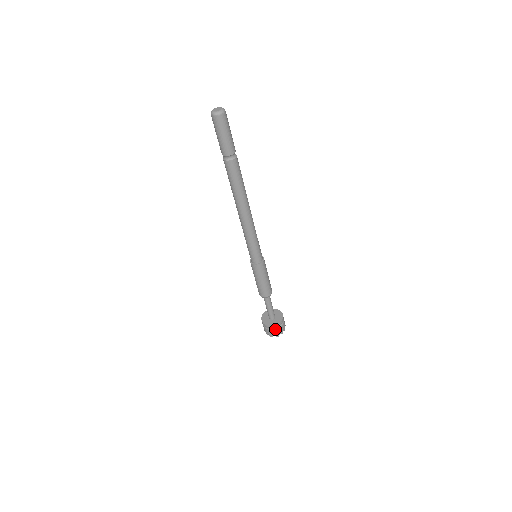
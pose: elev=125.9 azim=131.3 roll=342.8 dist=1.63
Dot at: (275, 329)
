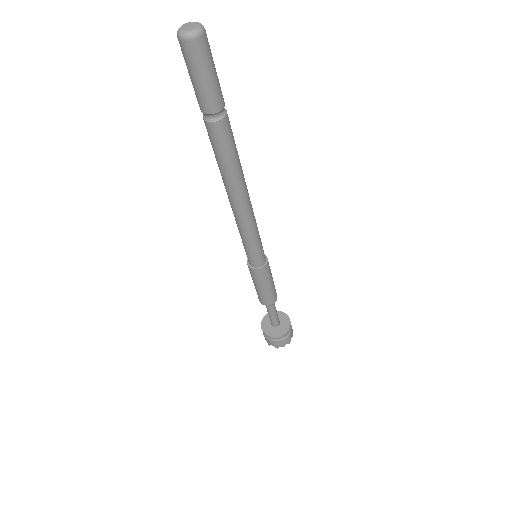
Dot at: (274, 340)
